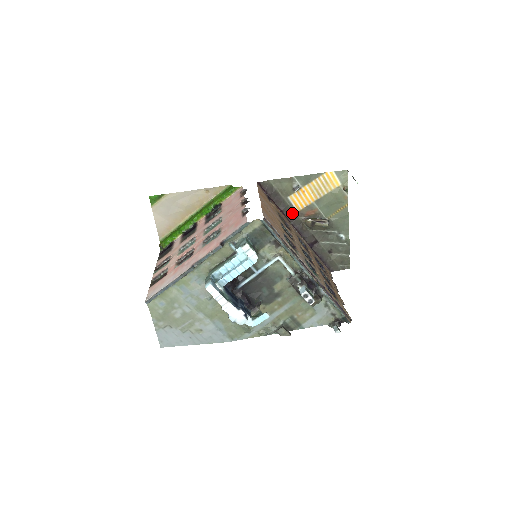
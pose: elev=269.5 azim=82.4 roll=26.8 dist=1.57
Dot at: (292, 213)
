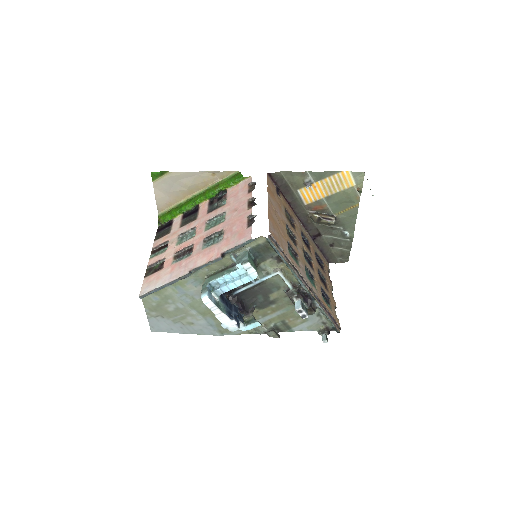
Dot at: (299, 206)
